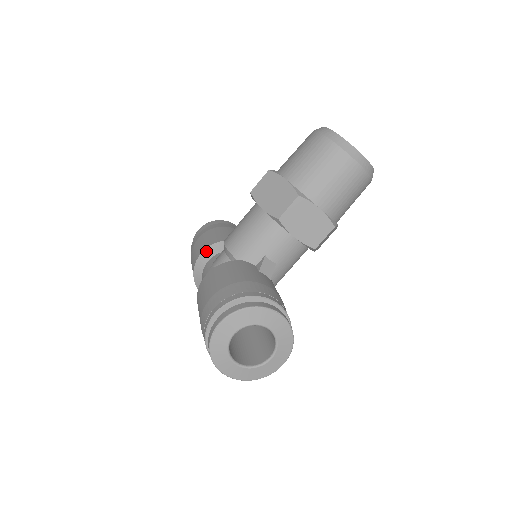
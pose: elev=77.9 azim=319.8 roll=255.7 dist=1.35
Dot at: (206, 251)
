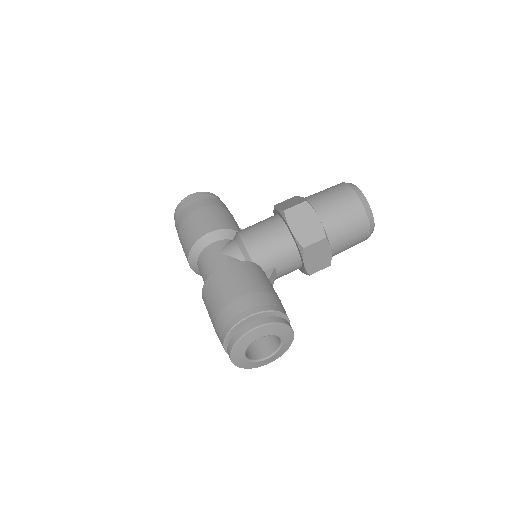
Dot at: (215, 233)
